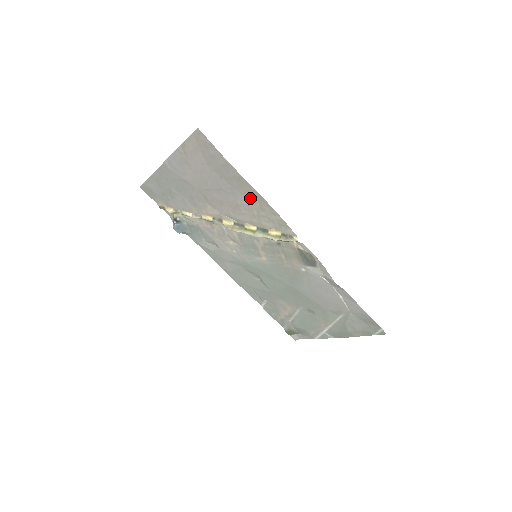
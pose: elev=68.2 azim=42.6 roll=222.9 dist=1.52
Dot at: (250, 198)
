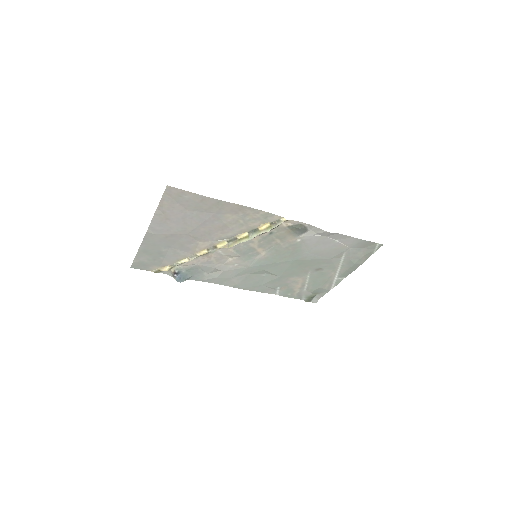
Dot at: (233, 213)
